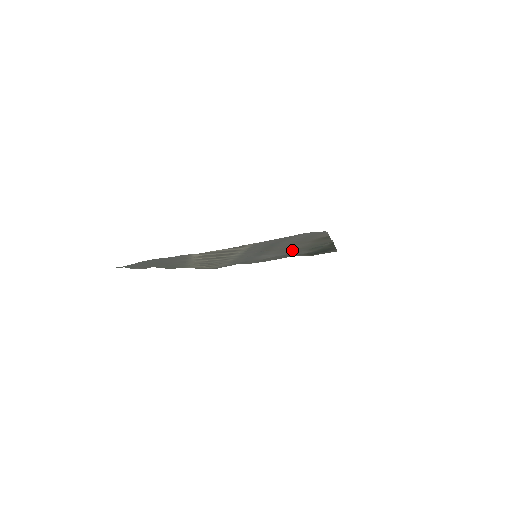
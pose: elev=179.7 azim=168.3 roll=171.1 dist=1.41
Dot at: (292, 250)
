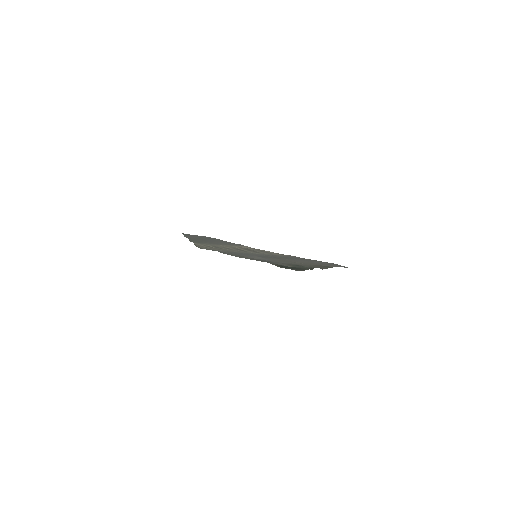
Dot at: (284, 262)
